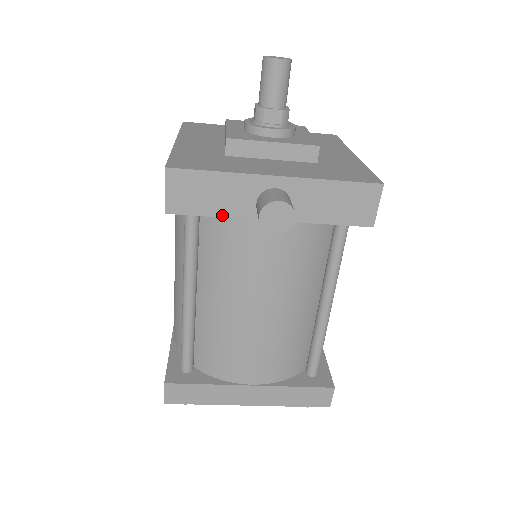
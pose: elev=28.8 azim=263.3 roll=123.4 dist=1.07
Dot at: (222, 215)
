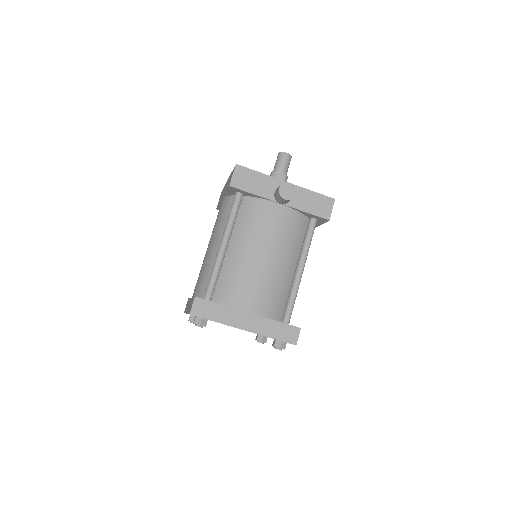
Dot at: (257, 194)
